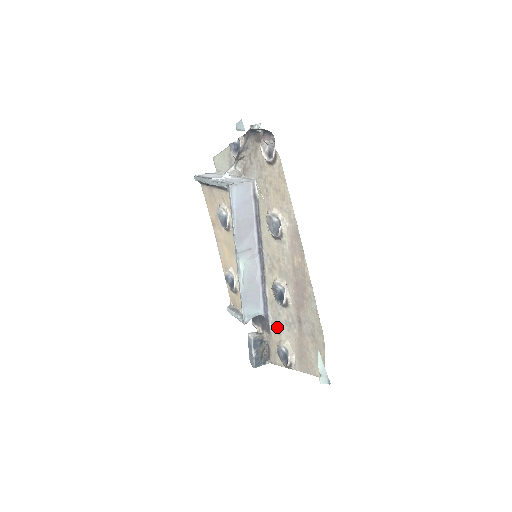
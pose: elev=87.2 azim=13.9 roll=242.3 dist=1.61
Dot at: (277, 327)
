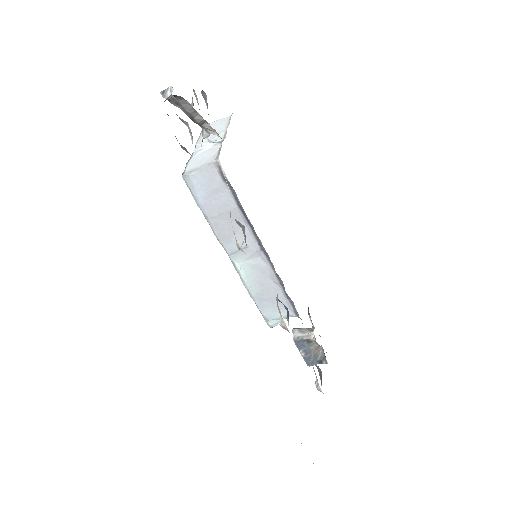
Dot at: occluded
